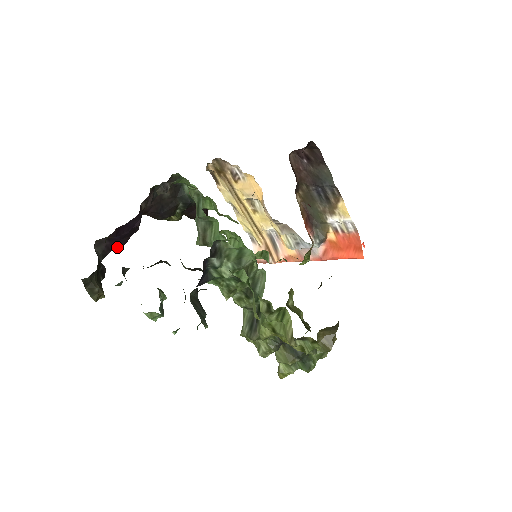
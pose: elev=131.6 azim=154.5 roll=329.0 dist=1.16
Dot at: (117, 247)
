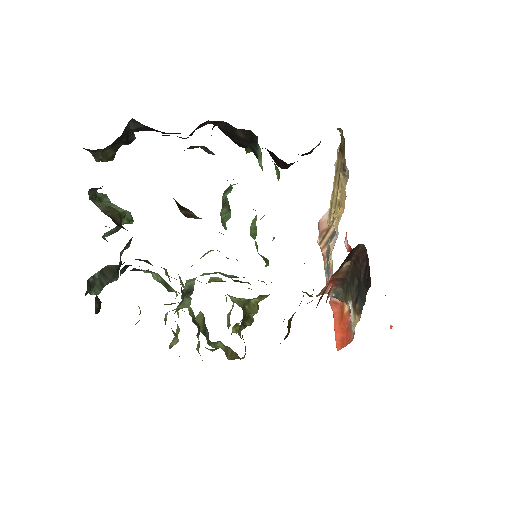
Dot at: (160, 131)
